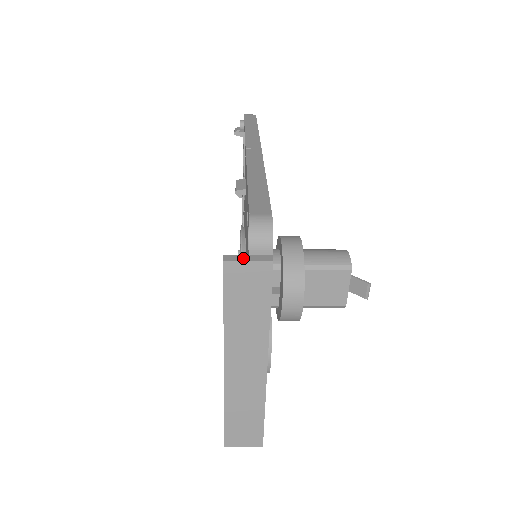
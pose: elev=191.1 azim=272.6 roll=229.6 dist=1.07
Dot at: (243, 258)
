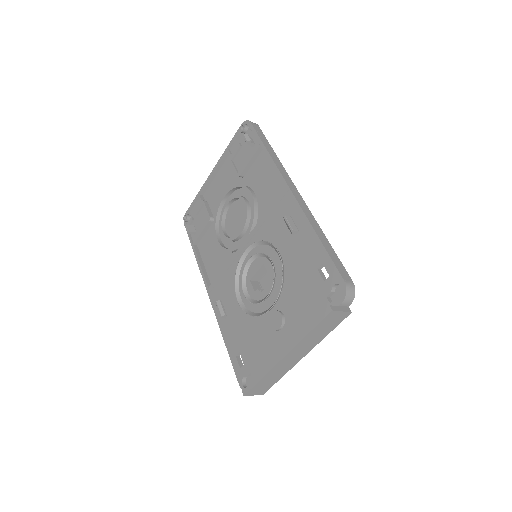
Dot at: (339, 309)
